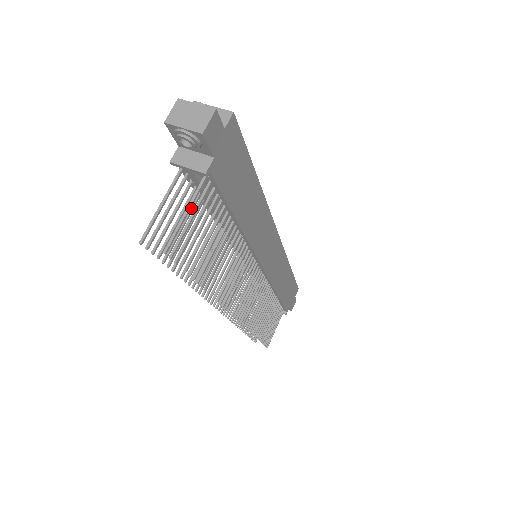
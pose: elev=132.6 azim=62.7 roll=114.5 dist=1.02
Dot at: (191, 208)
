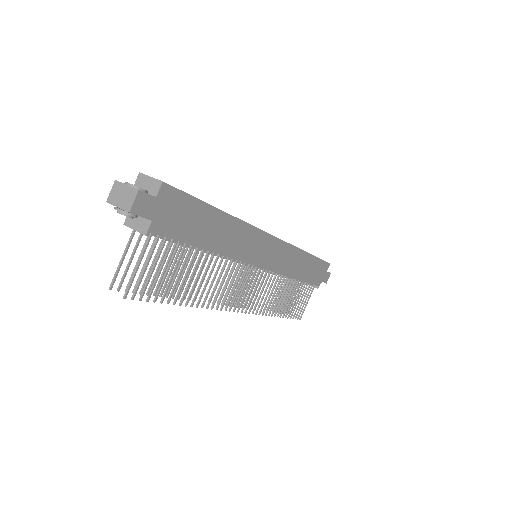
Dot at: (159, 248)
